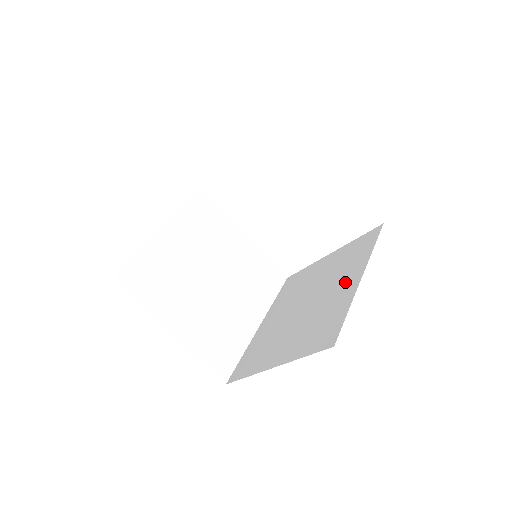
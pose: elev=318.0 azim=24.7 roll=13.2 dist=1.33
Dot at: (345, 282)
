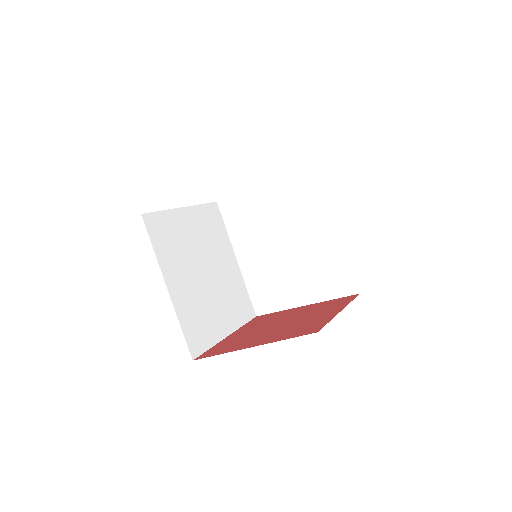
Dot at: (321, 230)
